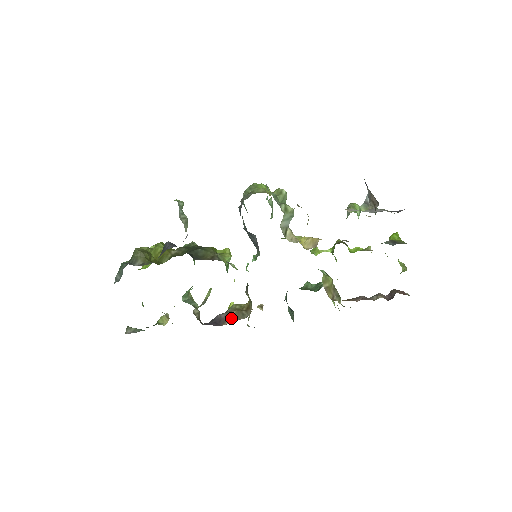
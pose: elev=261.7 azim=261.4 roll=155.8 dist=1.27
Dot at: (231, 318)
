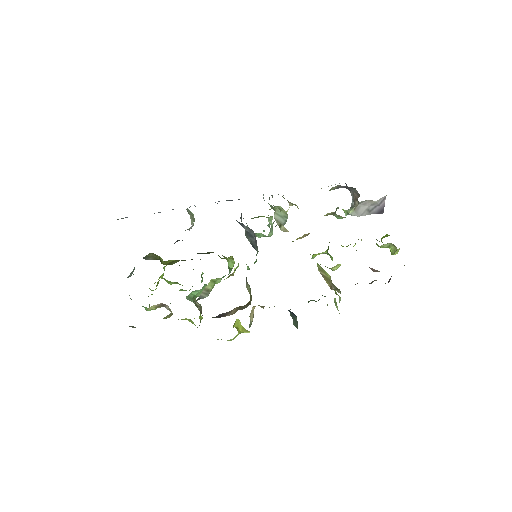
Dot at: (232, 312)
